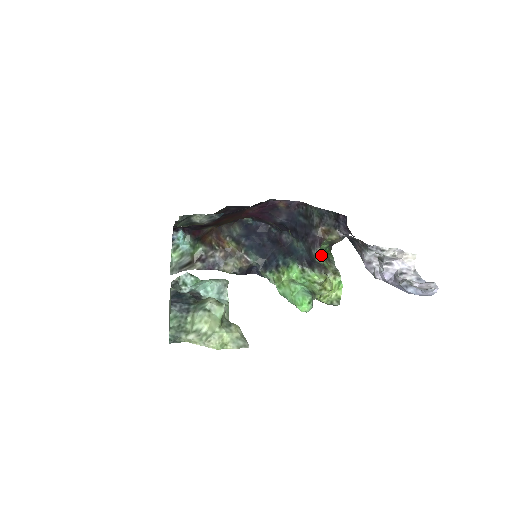
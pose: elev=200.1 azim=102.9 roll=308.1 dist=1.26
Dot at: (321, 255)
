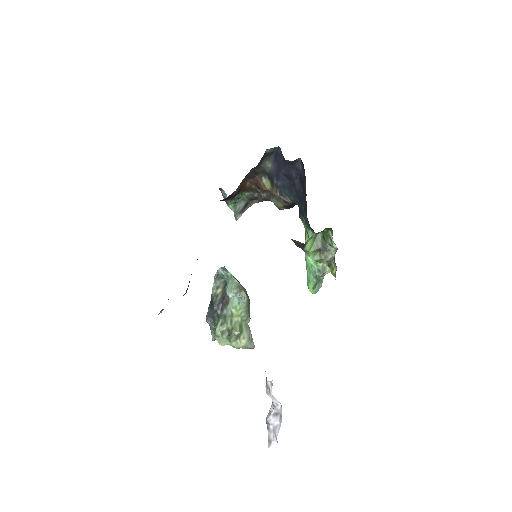
Dot at: (309, 253)
